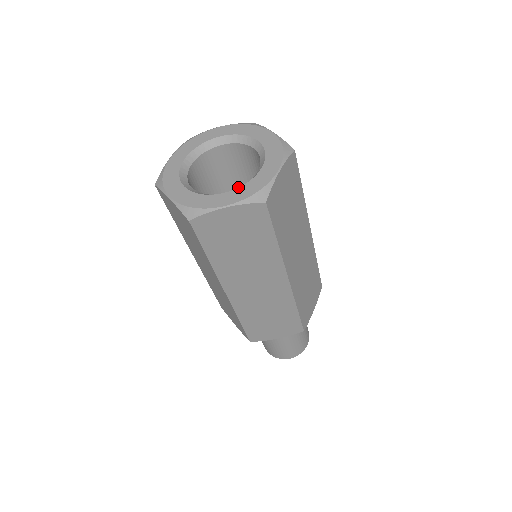
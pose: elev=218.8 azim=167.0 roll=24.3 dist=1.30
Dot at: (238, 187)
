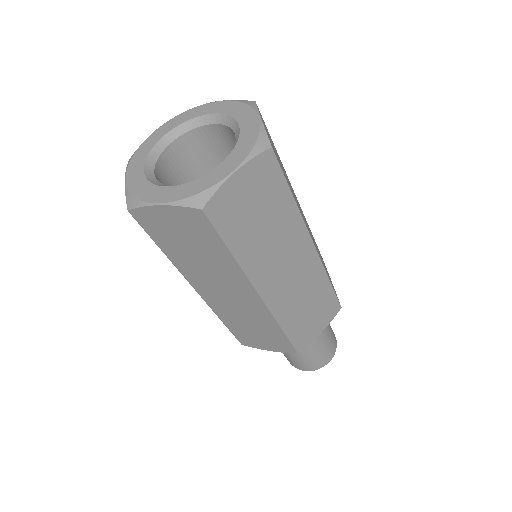
Dot at: occluded
